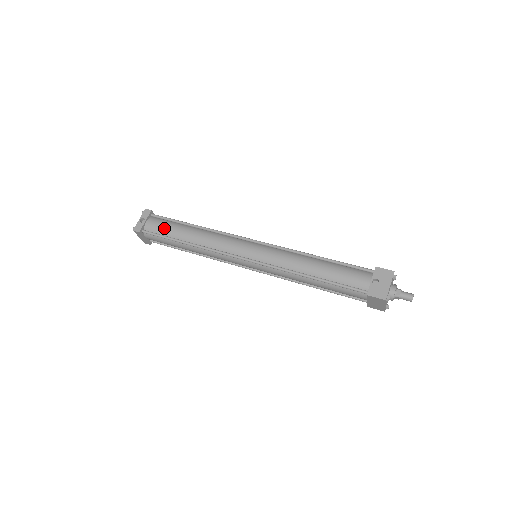
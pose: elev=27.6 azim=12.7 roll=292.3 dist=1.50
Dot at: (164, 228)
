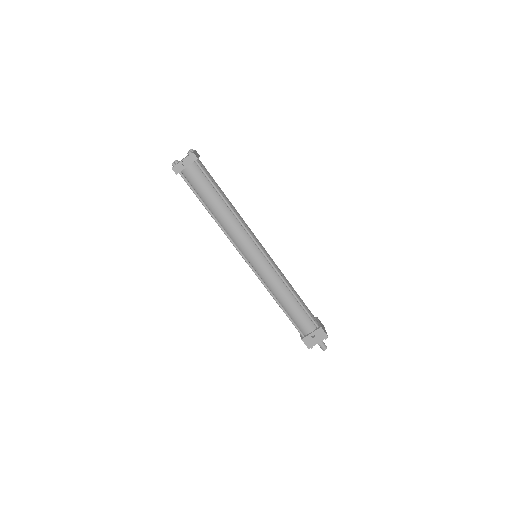
Dot at: (200, 186)
